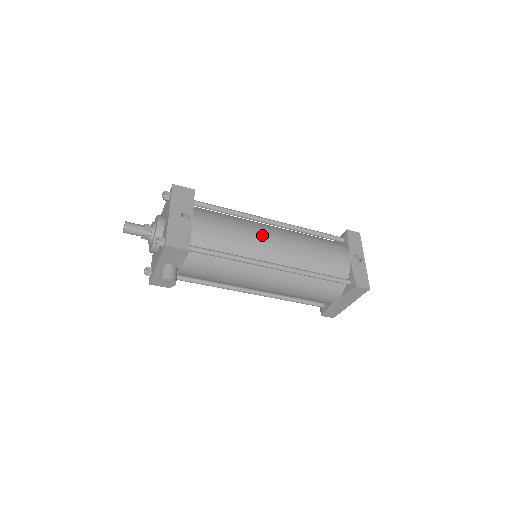
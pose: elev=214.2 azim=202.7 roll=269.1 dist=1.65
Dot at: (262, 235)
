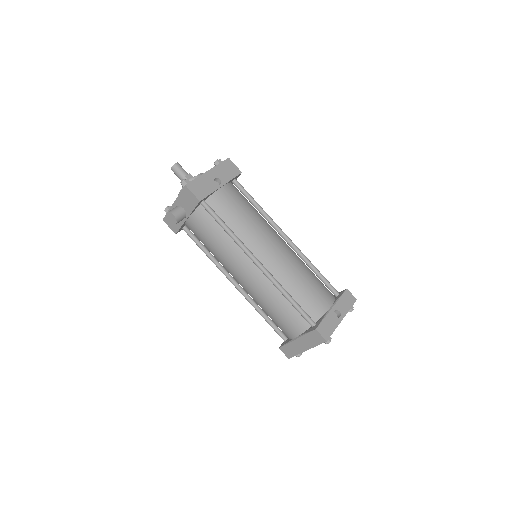
Dot at: (267, 236)
